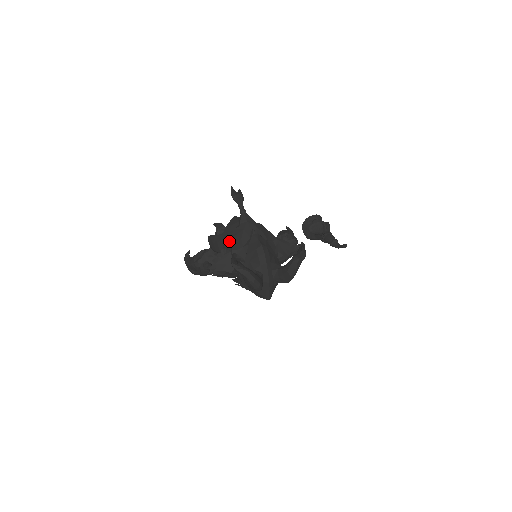
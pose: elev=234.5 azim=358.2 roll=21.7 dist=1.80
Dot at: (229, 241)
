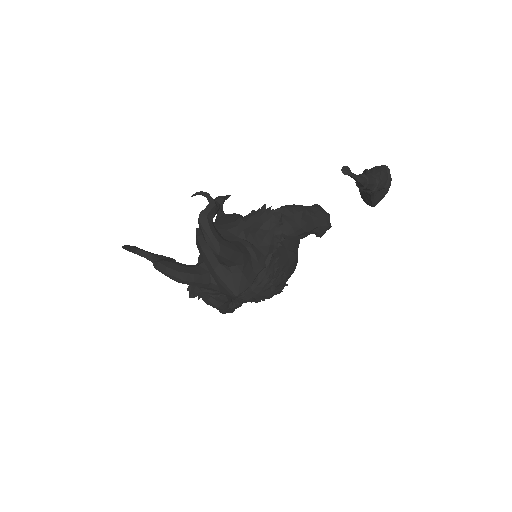
Dot at: occluded
